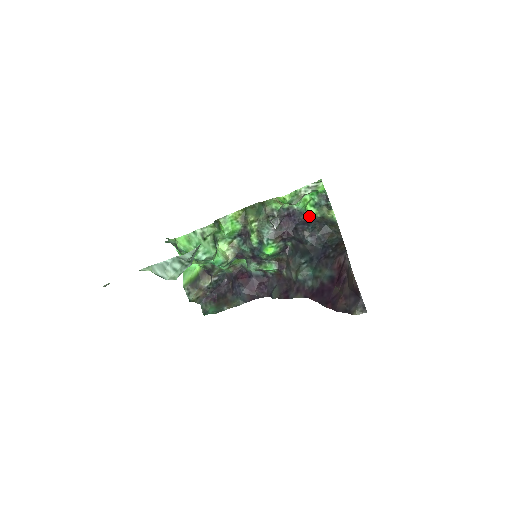
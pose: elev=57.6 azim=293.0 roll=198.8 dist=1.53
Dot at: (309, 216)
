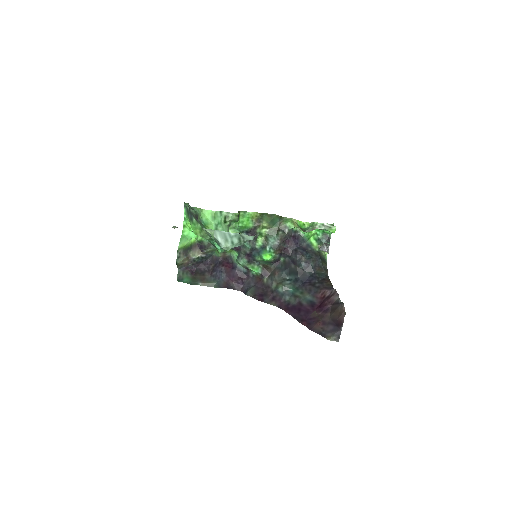
Dot at: (310, 246)
